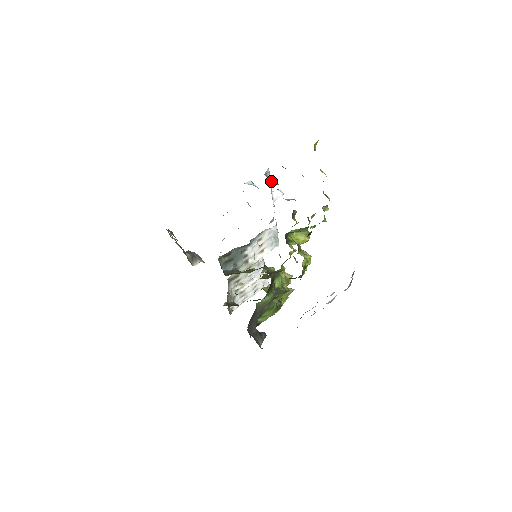
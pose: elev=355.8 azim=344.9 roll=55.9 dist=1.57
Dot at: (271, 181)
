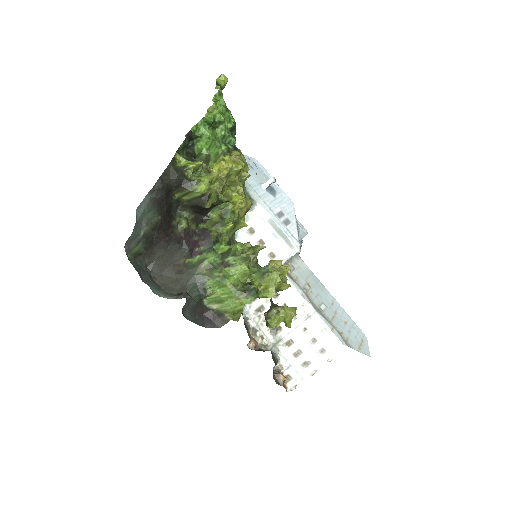
Dot at: (248, 163)
